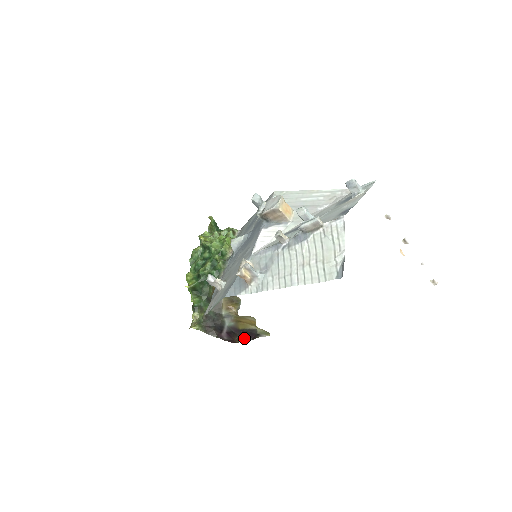
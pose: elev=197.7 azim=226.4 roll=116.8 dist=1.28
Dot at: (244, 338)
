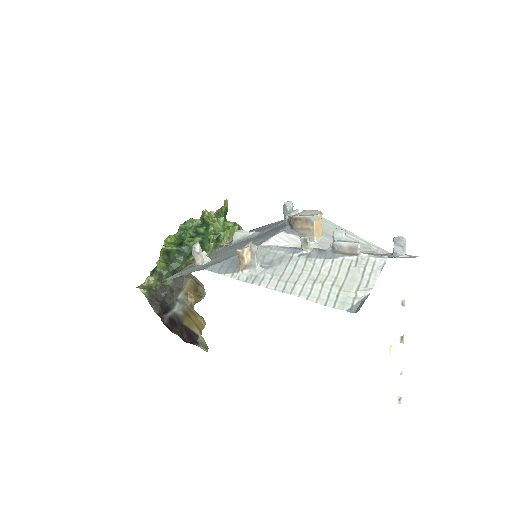
Dot at: (182, 336)
